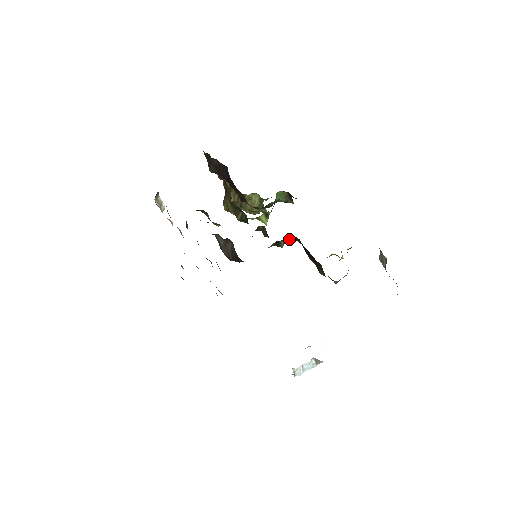
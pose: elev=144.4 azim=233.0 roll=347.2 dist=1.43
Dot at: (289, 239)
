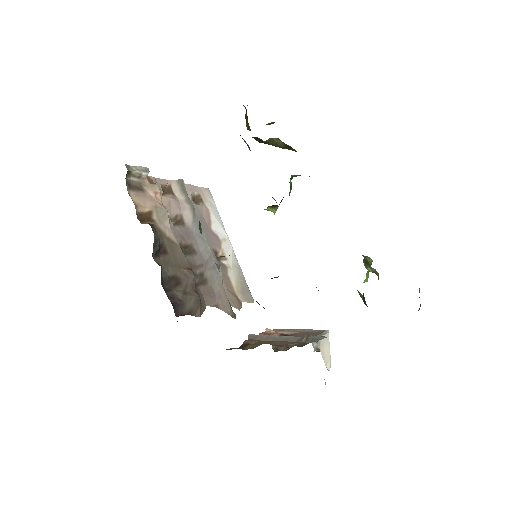
Dot at: occluded
